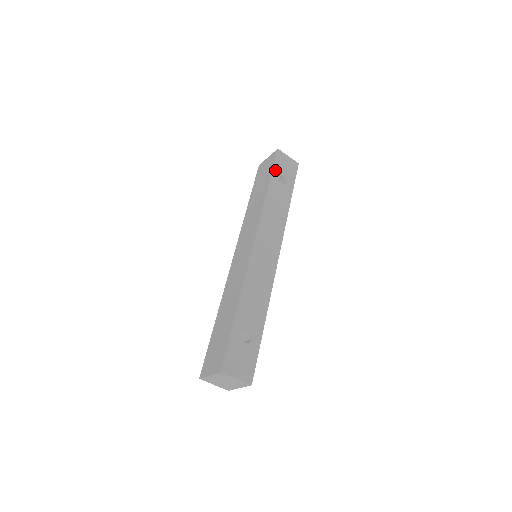
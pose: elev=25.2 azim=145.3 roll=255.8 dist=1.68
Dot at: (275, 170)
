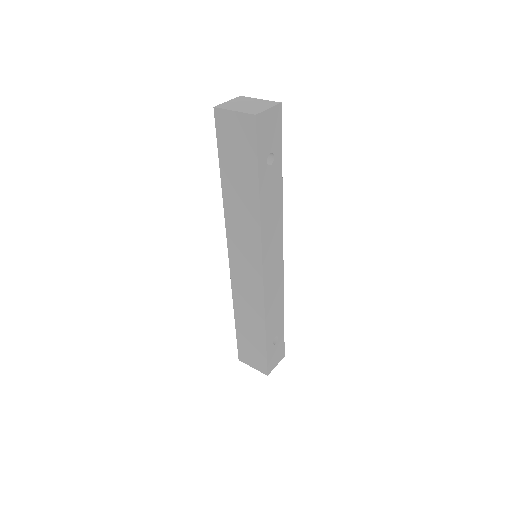
Dot at: (260, 158)
